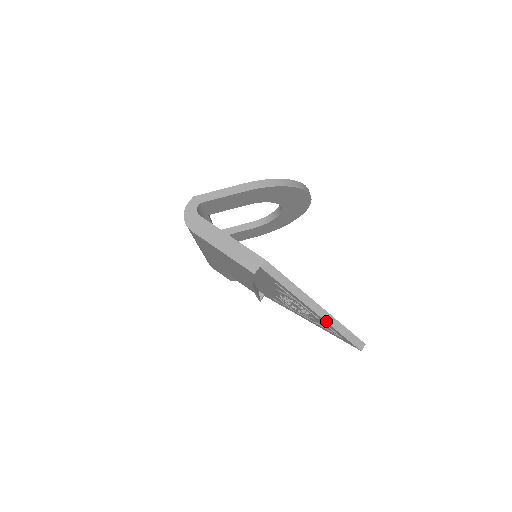
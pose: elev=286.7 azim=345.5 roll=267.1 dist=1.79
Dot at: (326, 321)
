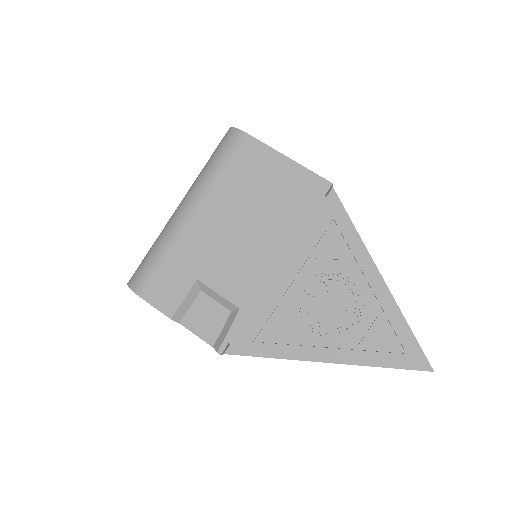
Dot at: (394, 299)
